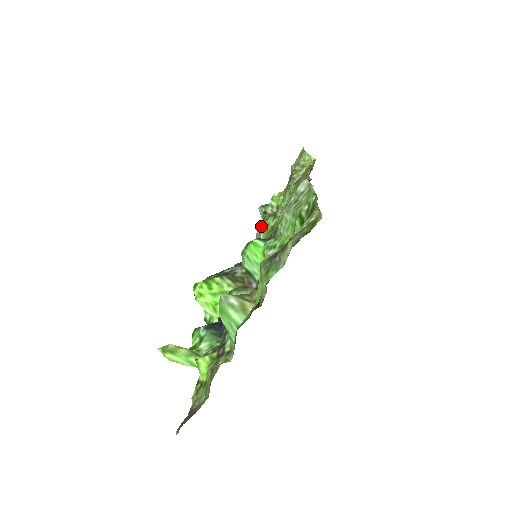
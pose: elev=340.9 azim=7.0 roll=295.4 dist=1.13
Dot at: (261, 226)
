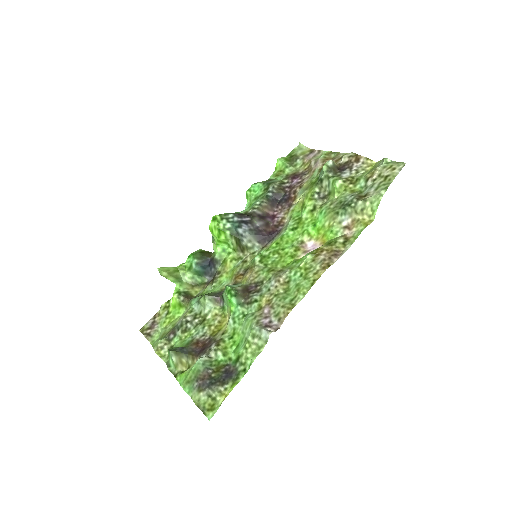
Dot at: (312, 182)
